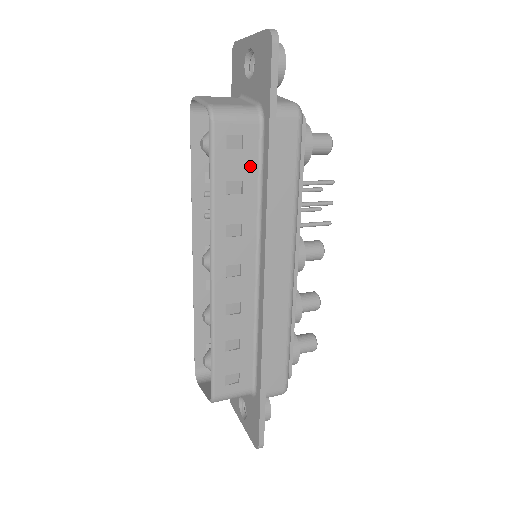
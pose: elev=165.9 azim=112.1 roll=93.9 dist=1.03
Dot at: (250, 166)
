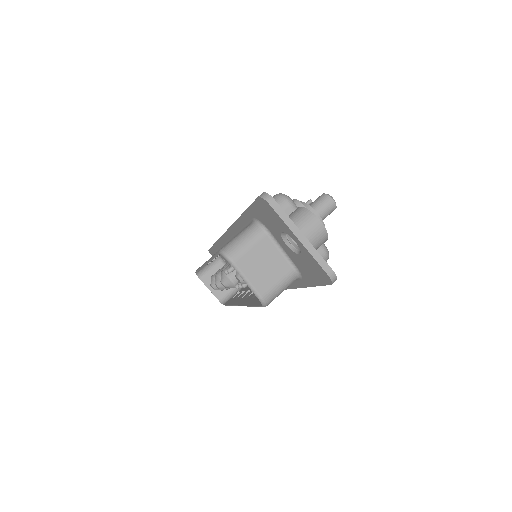
Dot at: occluded
